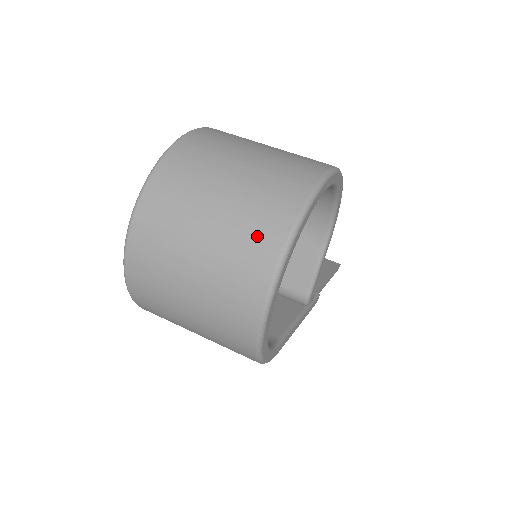
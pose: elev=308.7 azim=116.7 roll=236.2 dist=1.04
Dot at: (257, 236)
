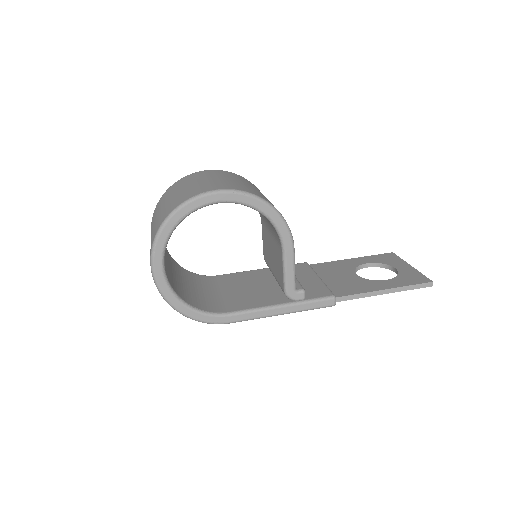
Dot at: (153, 234)
